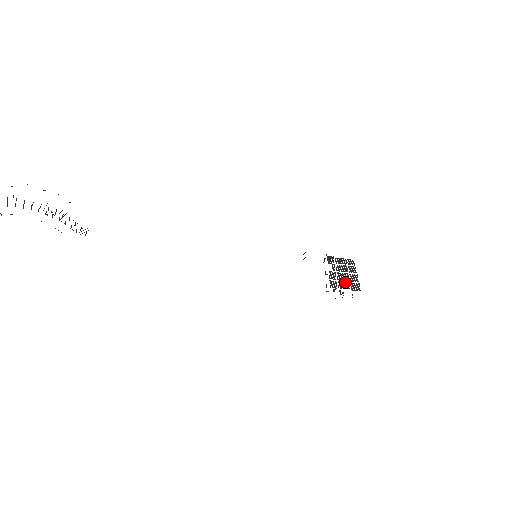
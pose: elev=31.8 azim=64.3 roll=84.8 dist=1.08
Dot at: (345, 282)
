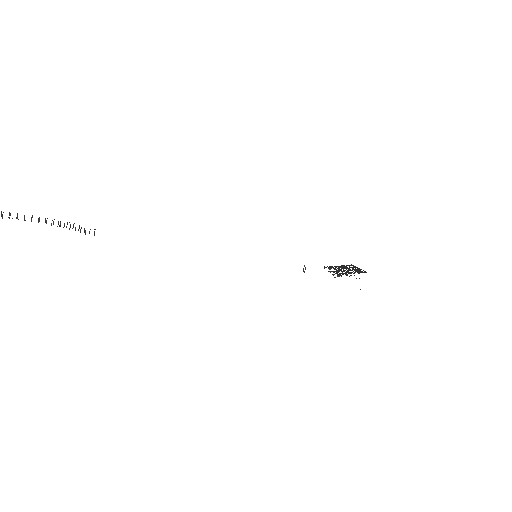
Dot at: (350, 272)
